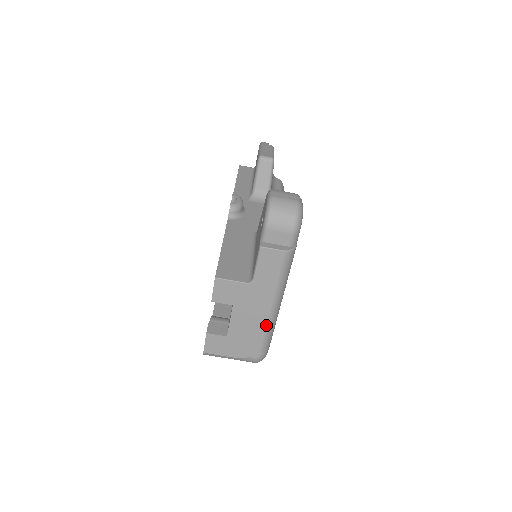
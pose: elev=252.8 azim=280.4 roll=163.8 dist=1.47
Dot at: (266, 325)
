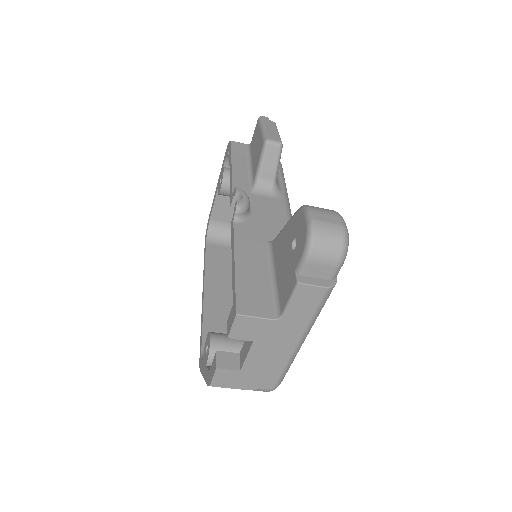
Dot at: (288, 359)
